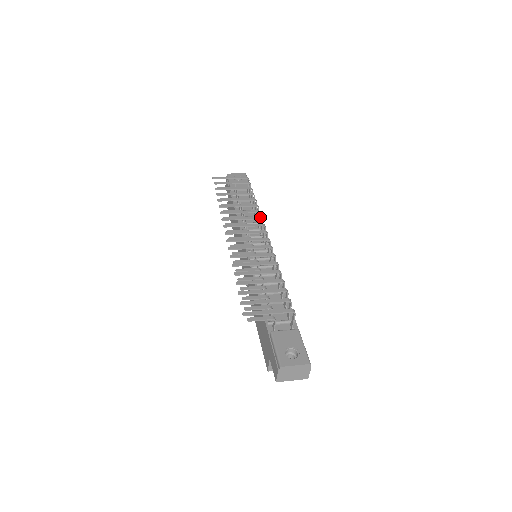
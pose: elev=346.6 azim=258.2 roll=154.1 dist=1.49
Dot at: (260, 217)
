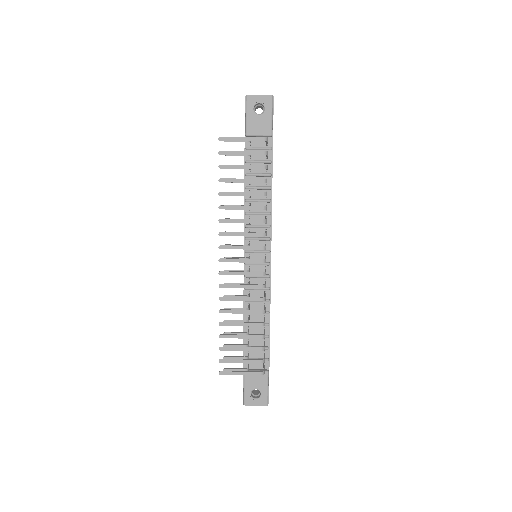
Dot at: (263, 234)
